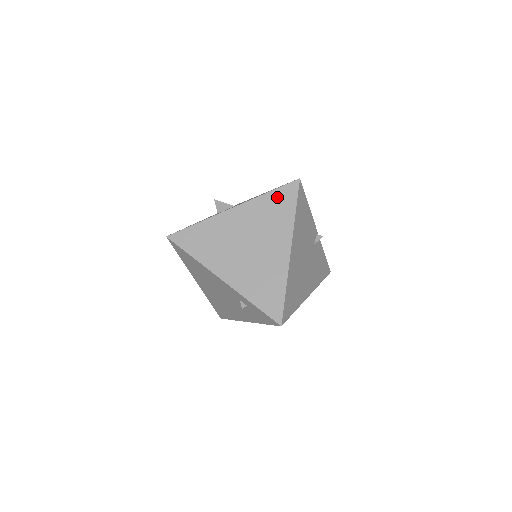
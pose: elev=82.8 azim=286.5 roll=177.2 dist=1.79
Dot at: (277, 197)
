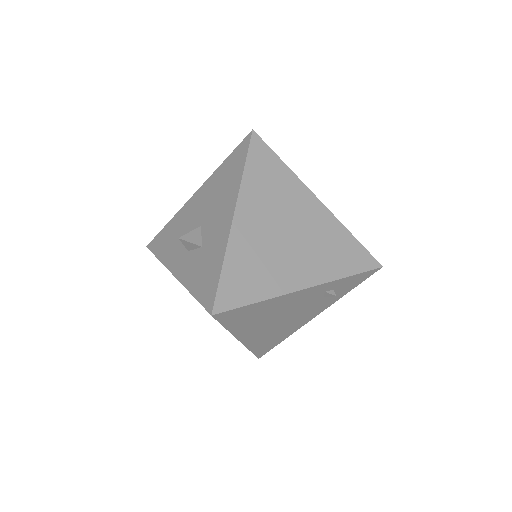
Dot at: (256, 165)
